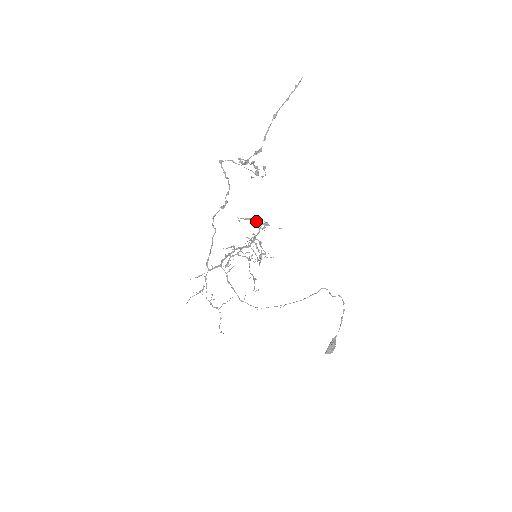
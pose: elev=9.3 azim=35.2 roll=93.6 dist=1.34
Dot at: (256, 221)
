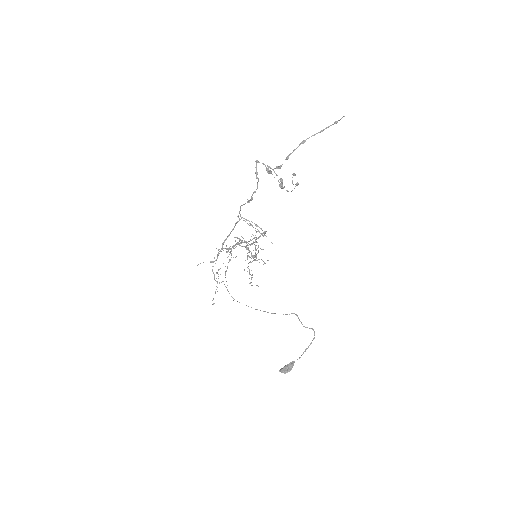
Dot at: occluded
